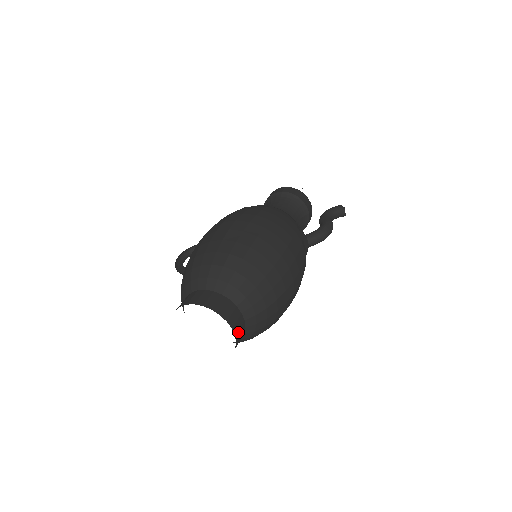
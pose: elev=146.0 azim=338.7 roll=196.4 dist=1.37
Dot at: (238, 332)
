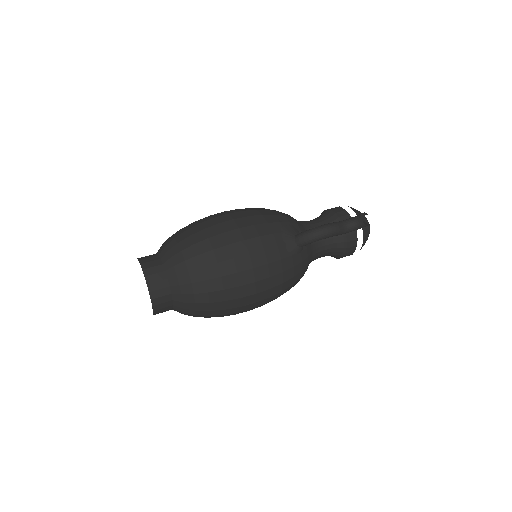
Dot at: (154, 284)
